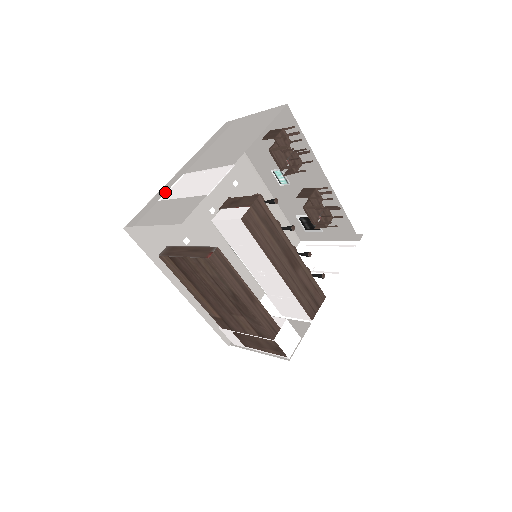
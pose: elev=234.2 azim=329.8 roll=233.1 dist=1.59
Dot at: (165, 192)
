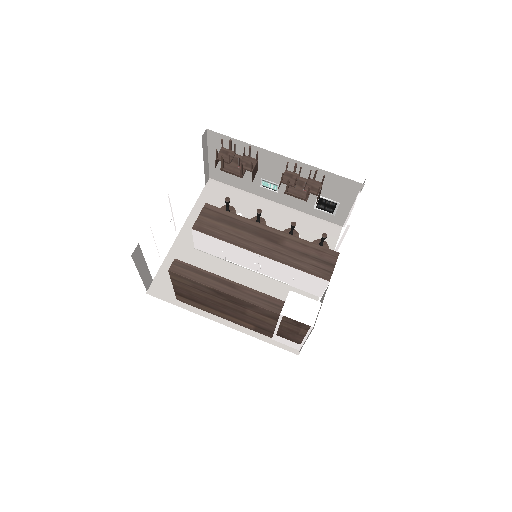
Dot at: (164, 251)
